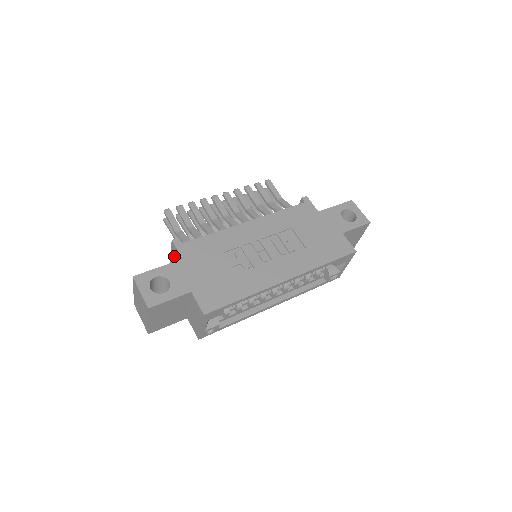
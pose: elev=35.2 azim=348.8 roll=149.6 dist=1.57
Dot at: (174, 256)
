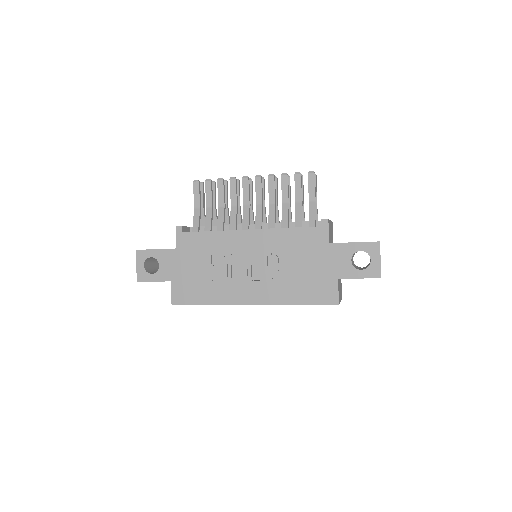
Dot at: occluded
